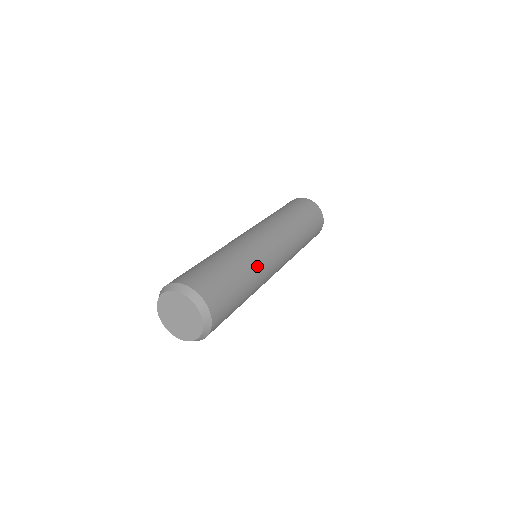
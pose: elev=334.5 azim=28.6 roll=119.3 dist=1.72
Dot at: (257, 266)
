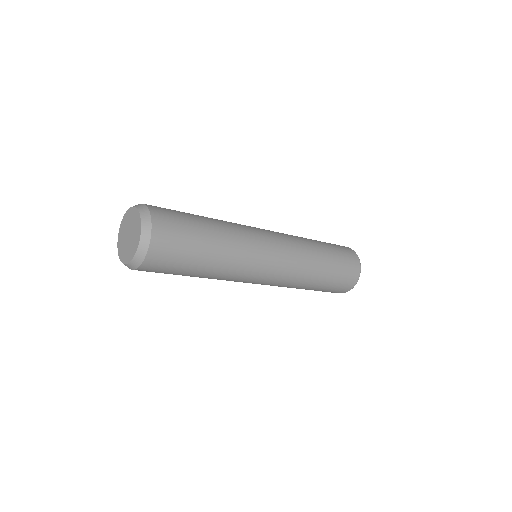
Dot at: (237, 237)
